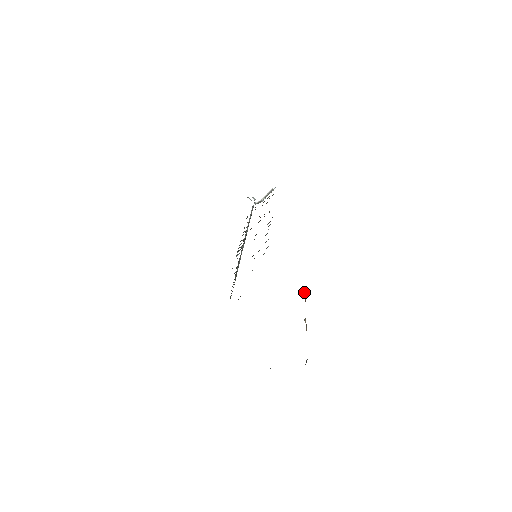
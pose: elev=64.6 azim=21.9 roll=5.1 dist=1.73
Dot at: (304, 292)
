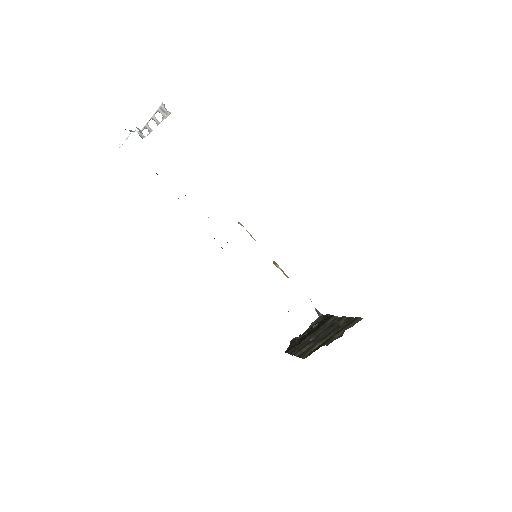
Dot at: occluded
